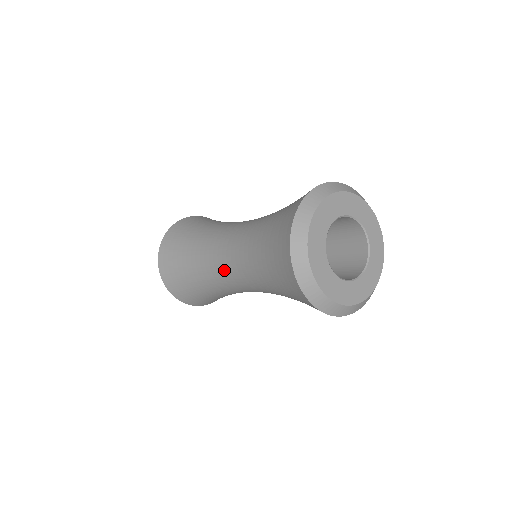
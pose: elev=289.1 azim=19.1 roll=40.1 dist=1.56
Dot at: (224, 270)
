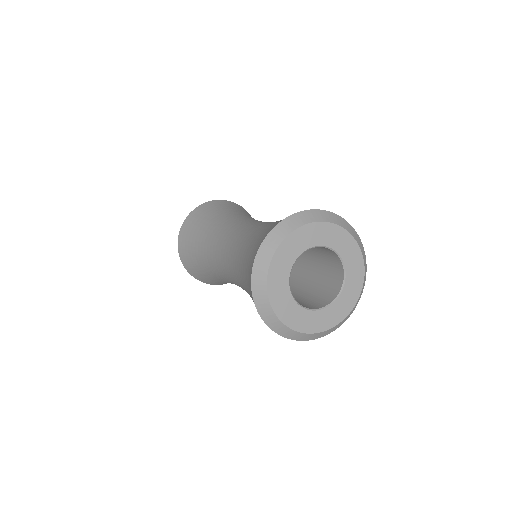
Dot at: occluded
